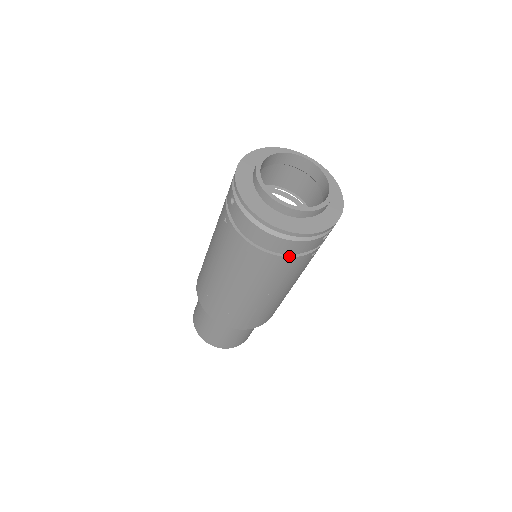
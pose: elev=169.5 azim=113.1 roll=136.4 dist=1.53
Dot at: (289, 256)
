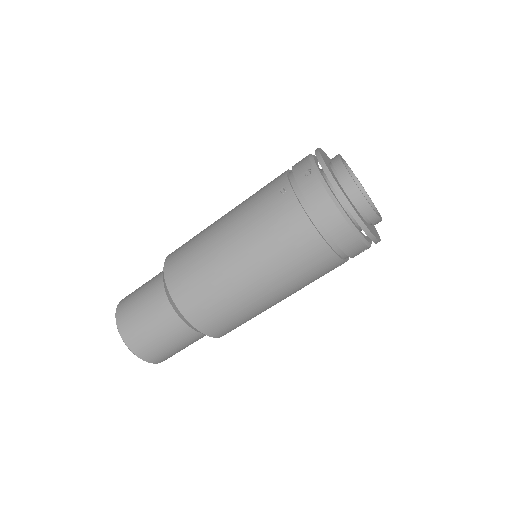
Dot at: (334, 250)
